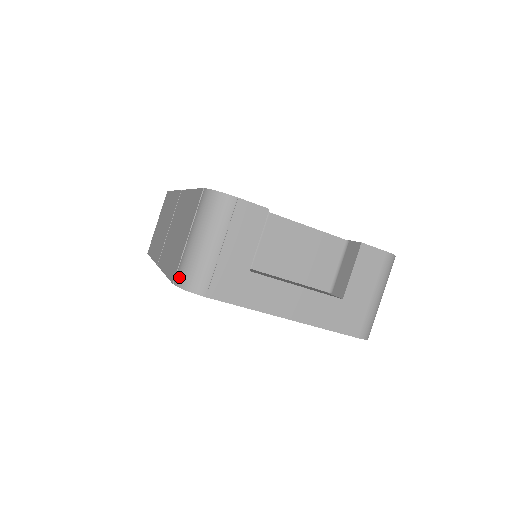
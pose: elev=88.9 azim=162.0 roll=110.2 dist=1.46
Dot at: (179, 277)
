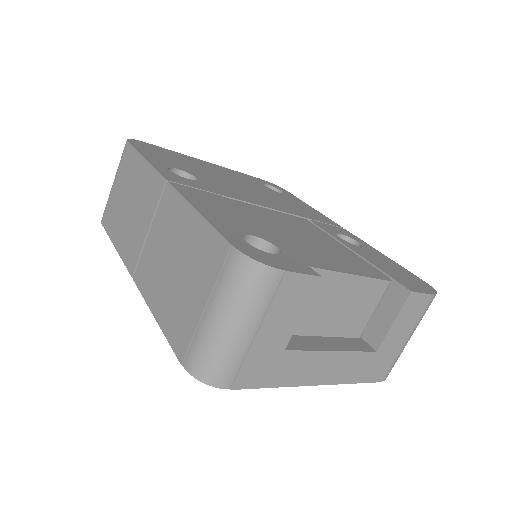
Dot at: (193, 363)
